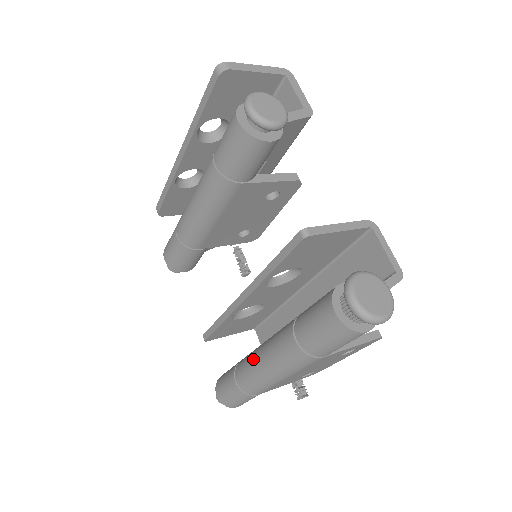
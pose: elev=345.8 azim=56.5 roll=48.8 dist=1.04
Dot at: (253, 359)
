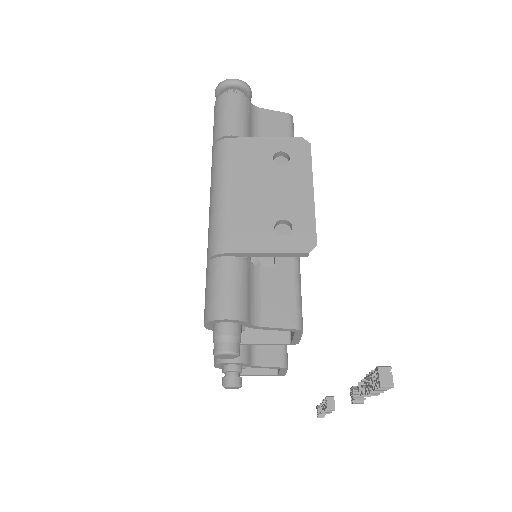
Dot at: occluded
